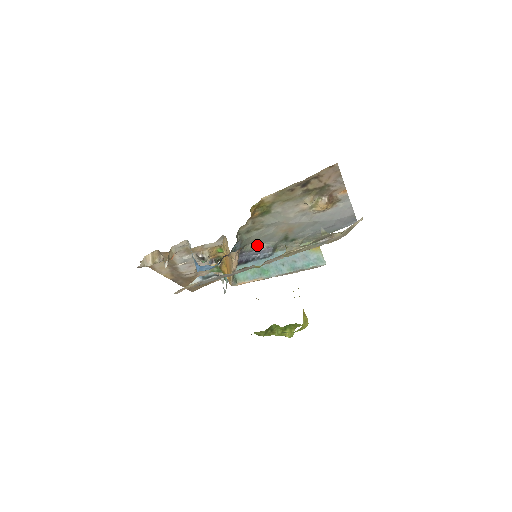
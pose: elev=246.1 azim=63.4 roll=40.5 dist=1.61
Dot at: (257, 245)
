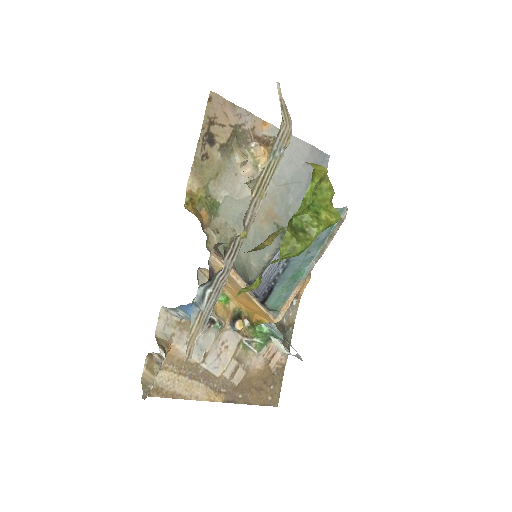
Dot at: (261, 263)
